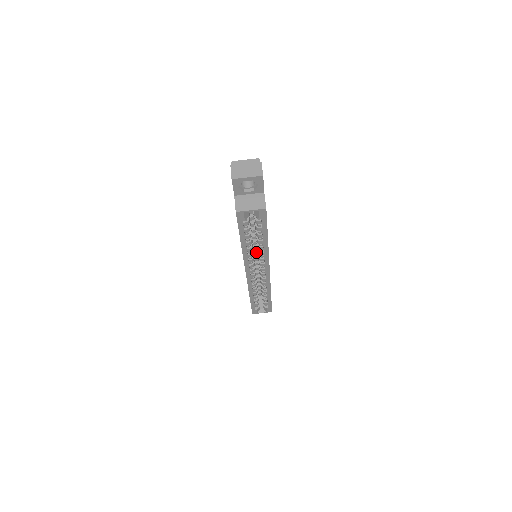
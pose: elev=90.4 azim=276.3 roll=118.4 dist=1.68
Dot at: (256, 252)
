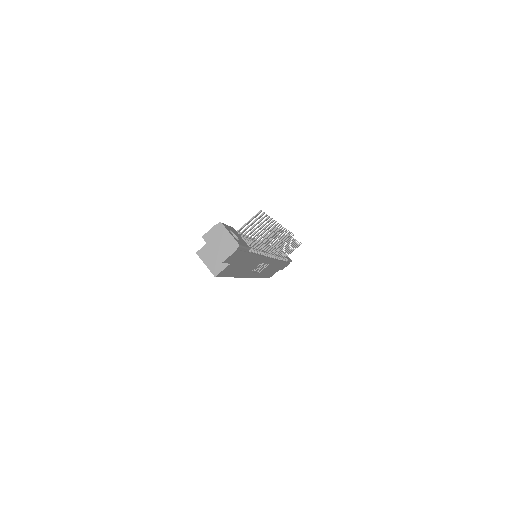
Dot at: occluded
